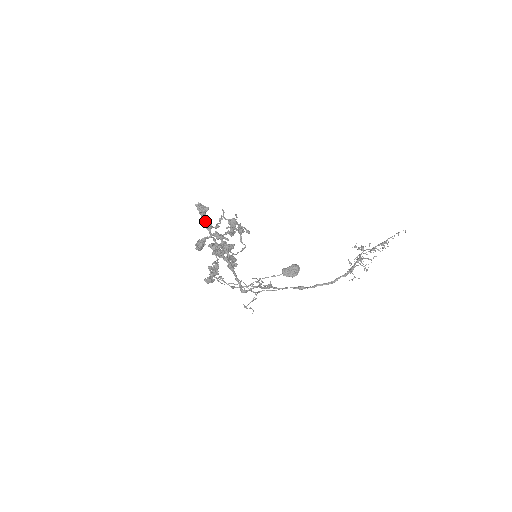
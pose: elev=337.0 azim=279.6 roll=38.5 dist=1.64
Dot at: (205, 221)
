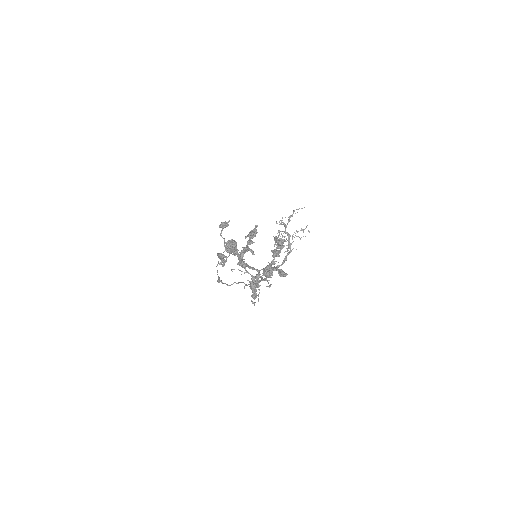
Dot at: occluded
